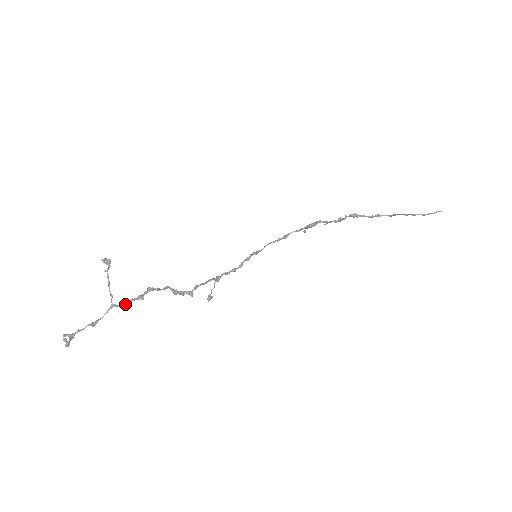
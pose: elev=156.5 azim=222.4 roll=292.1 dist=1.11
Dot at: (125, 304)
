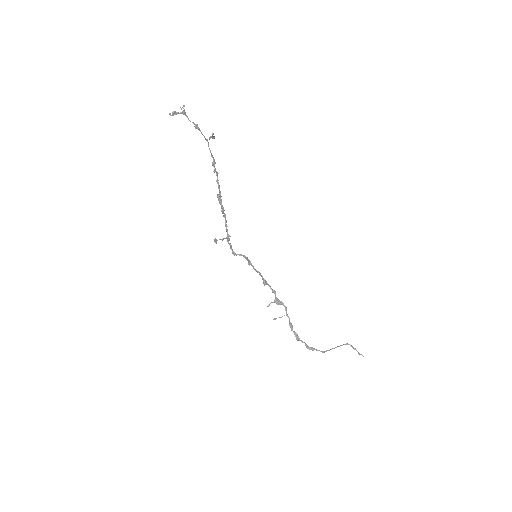
Dot at: (210, 150)
